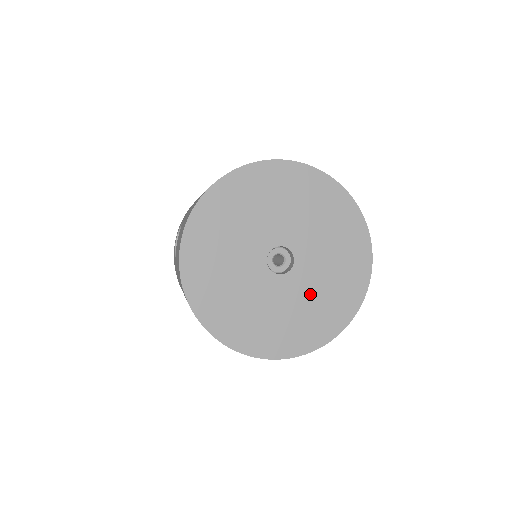
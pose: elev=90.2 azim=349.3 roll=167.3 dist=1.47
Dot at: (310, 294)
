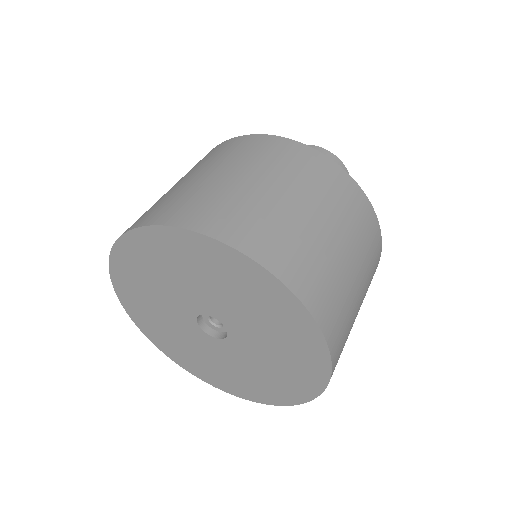
Dot at: (262, 358)
